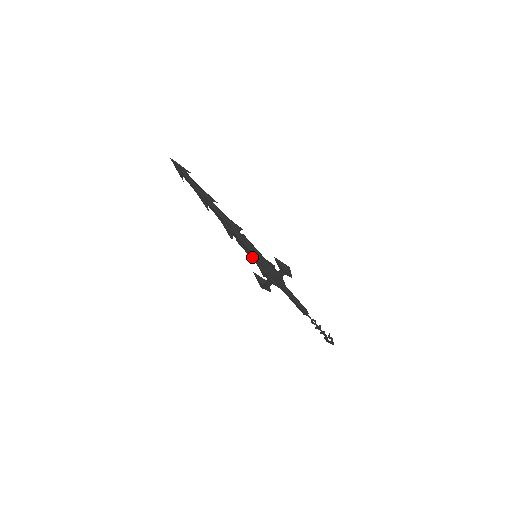
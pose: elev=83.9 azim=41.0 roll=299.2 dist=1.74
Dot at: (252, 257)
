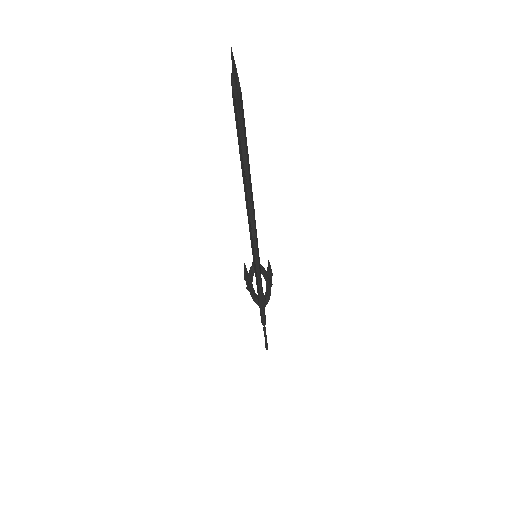
Dot at: occluded
